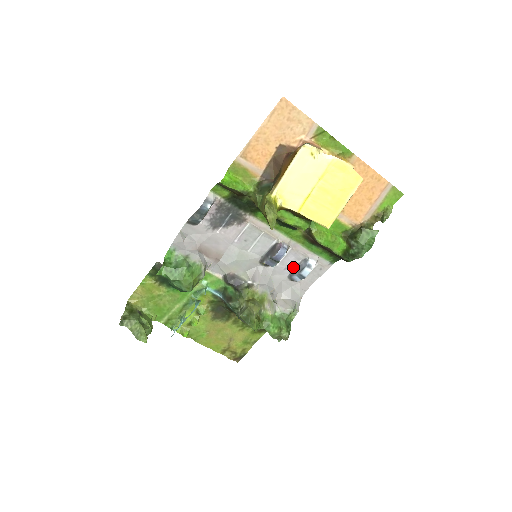
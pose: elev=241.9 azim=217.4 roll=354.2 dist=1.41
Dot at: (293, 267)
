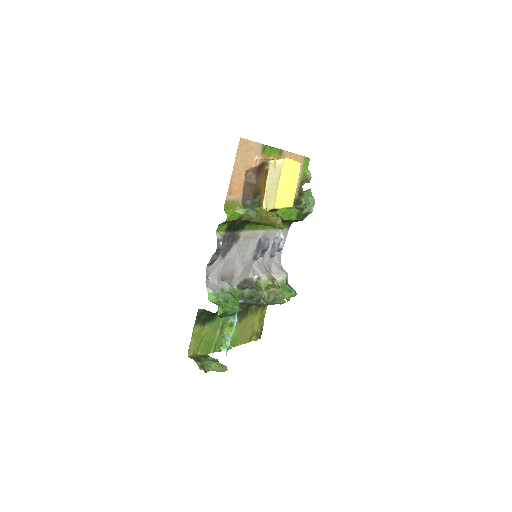
Dot at: (271, 248)
